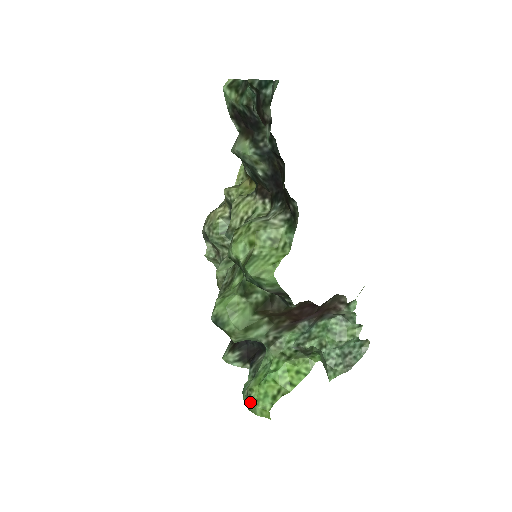
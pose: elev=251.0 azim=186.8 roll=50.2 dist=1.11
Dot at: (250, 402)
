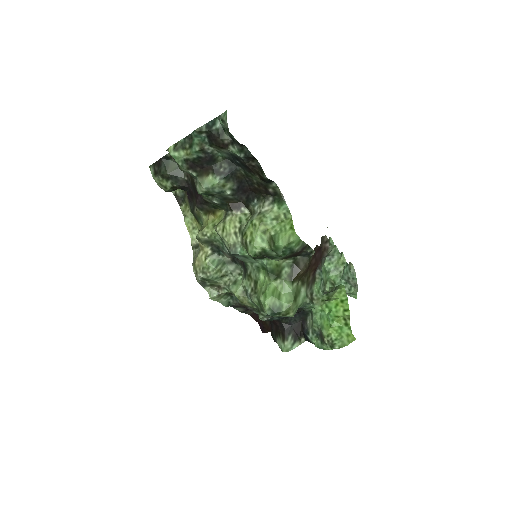
Dot at: (335, 343)
